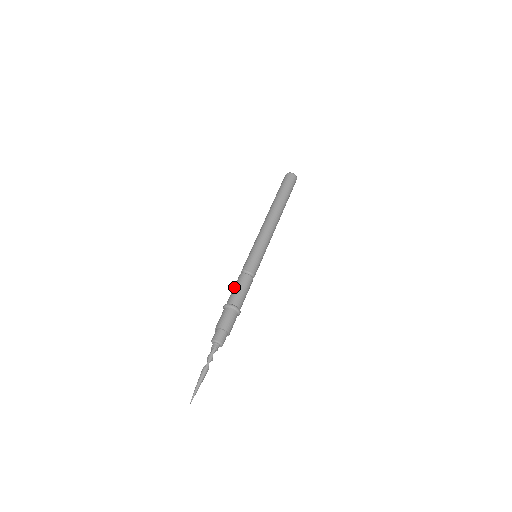
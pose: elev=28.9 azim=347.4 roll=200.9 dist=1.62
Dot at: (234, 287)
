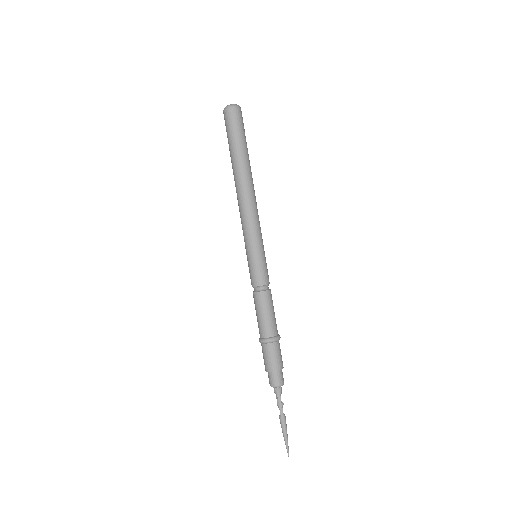
Dot at: (256, 313)
